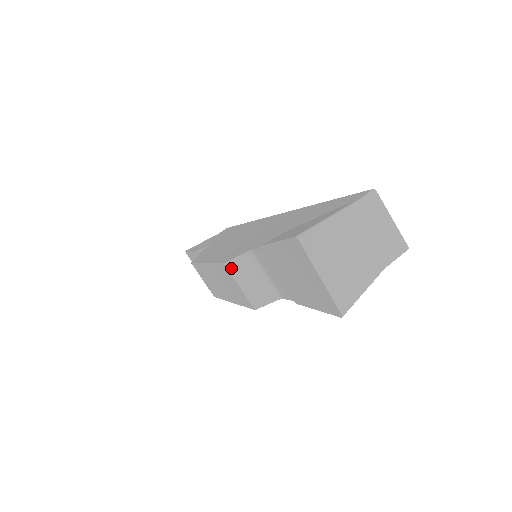
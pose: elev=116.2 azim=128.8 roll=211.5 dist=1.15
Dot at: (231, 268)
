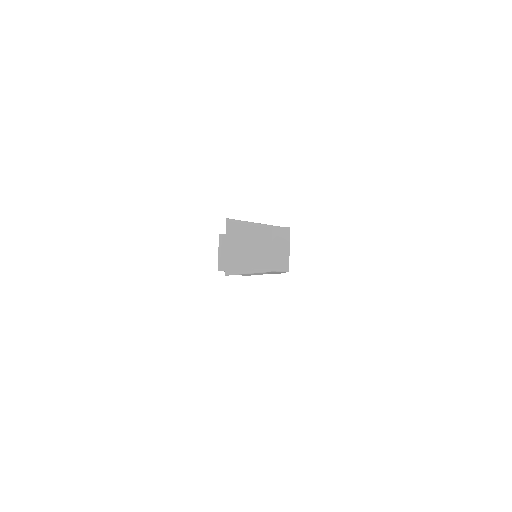
Dot at: (220, 239)
